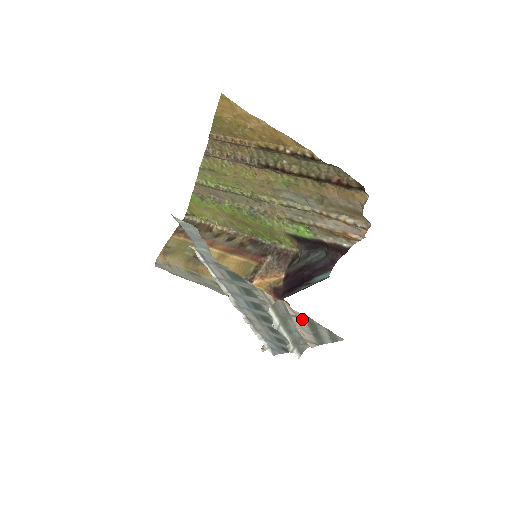
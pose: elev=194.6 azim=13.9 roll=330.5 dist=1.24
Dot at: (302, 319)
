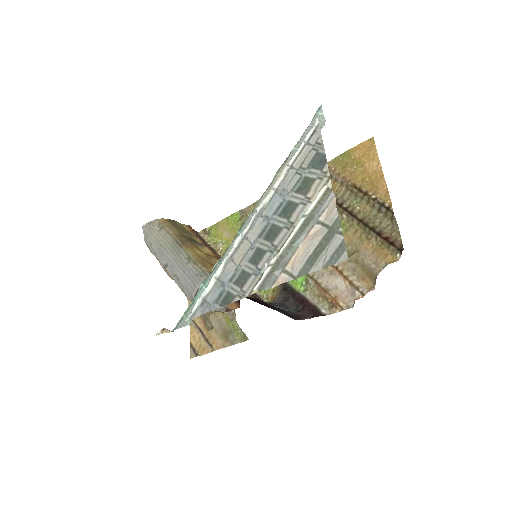
Dot at: (326, 227)
